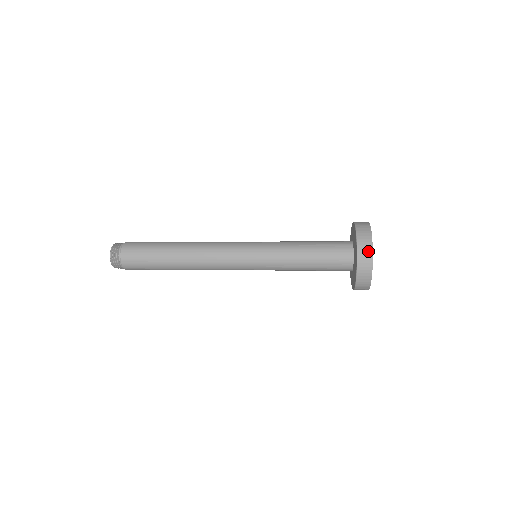
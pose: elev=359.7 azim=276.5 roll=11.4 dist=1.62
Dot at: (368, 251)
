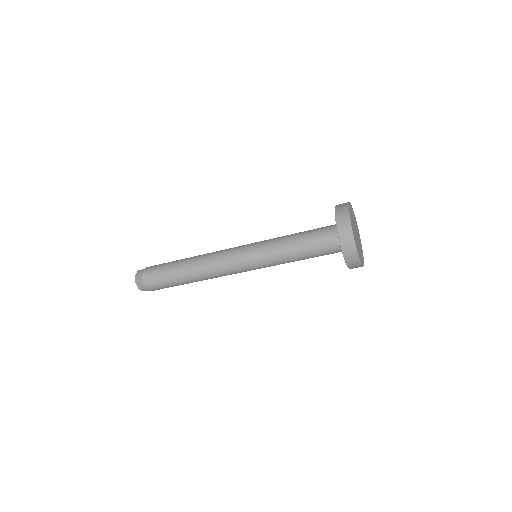
Dot at: (344, 207)
